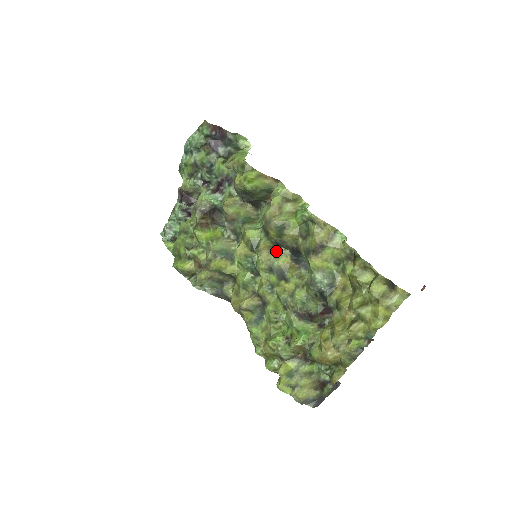
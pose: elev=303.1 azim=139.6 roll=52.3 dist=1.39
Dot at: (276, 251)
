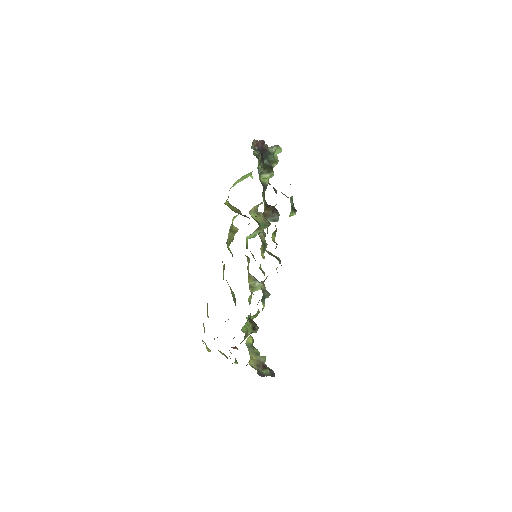
Dot at: (249, 260)
